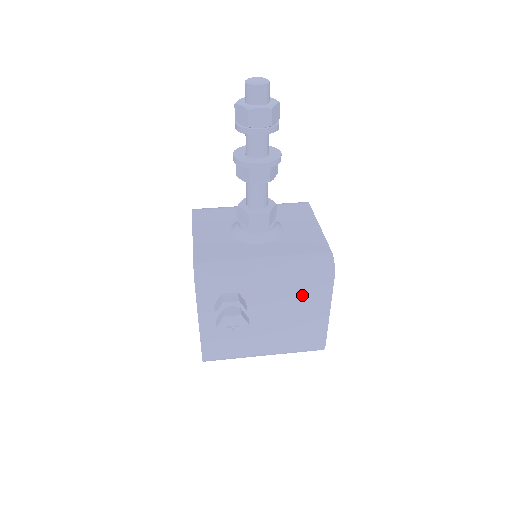
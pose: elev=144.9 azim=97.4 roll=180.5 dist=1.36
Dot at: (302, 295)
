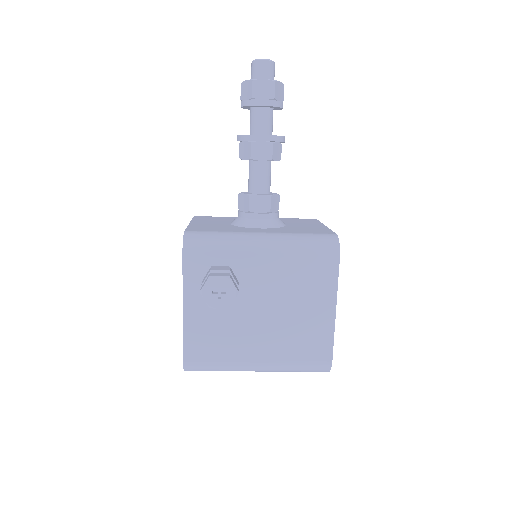
Dot at: (303, 280)
